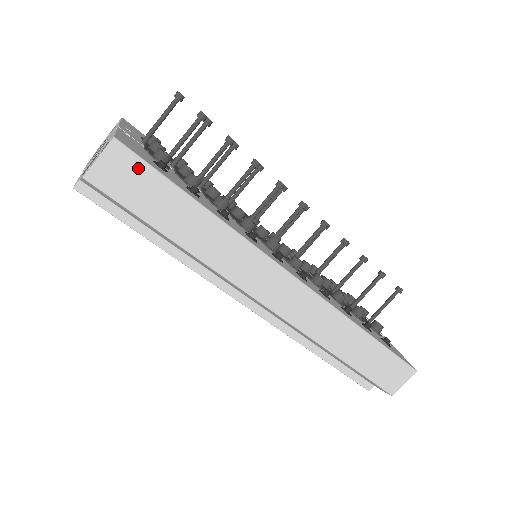
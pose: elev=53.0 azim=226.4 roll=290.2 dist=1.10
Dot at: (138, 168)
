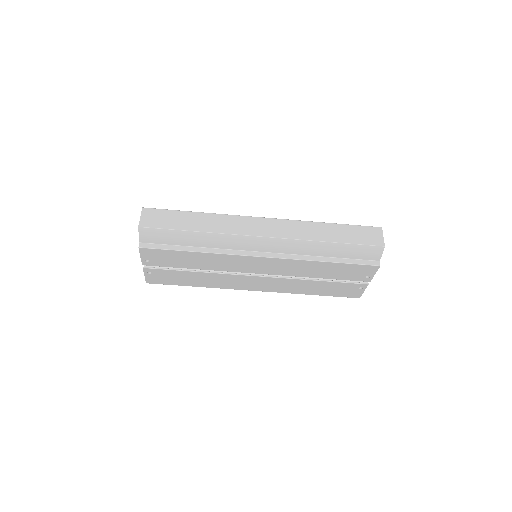
Dot at: (159, 212)
